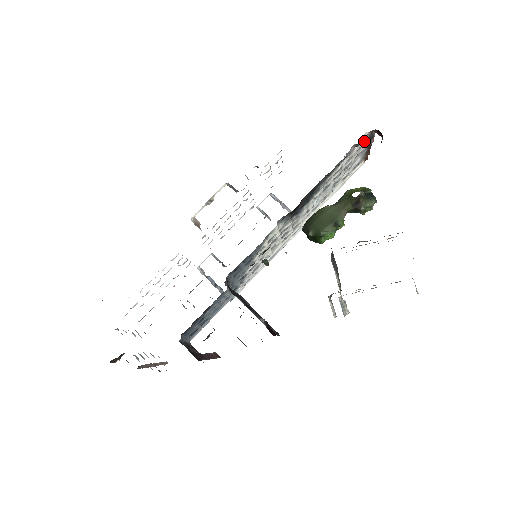
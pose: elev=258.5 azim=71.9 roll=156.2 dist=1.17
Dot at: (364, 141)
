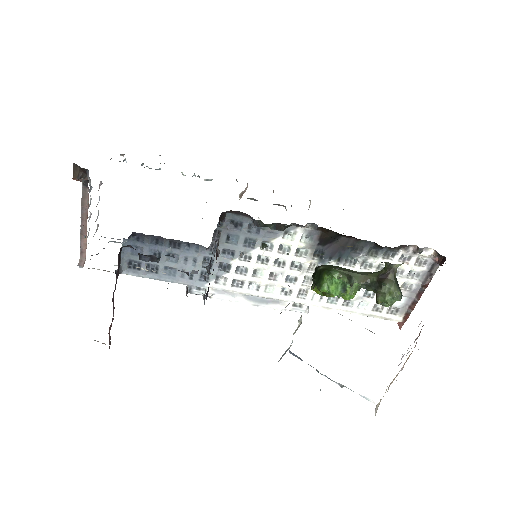
Dot at: (423, 268)
